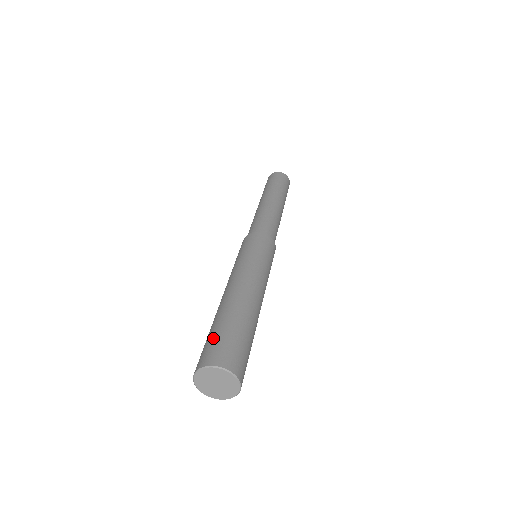
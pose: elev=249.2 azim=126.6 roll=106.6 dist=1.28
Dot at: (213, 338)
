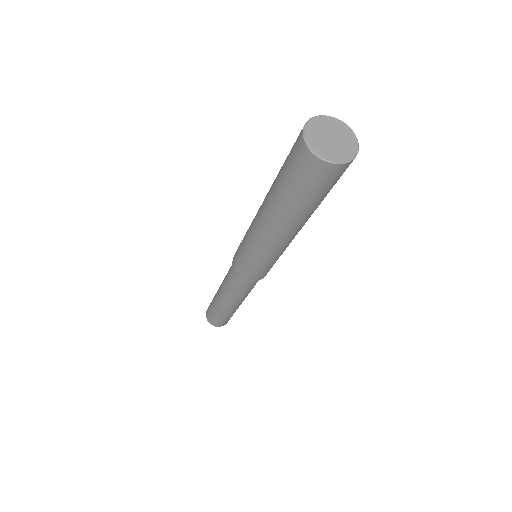
Dot at: occluded
